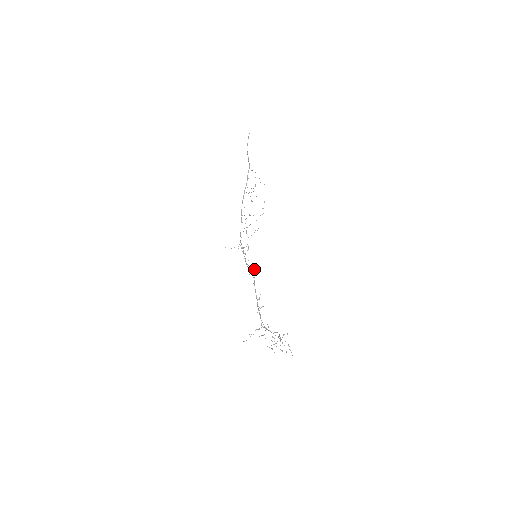
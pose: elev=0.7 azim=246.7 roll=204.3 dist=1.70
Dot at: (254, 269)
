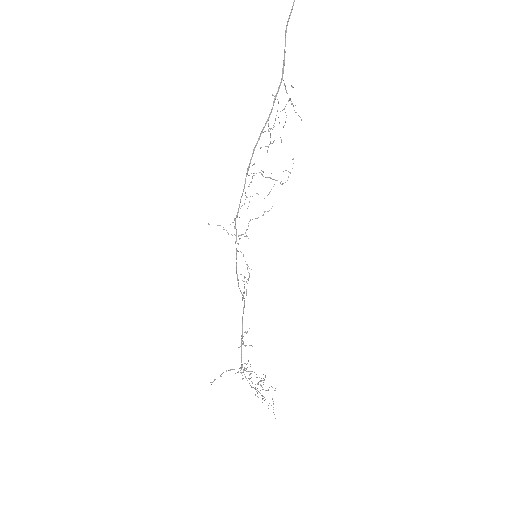
Dot at: (248, 278)
